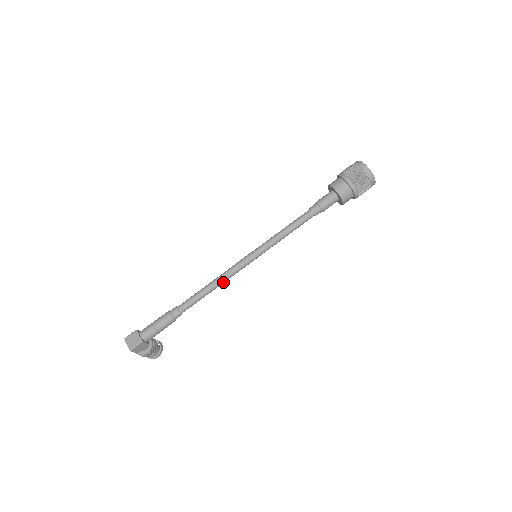
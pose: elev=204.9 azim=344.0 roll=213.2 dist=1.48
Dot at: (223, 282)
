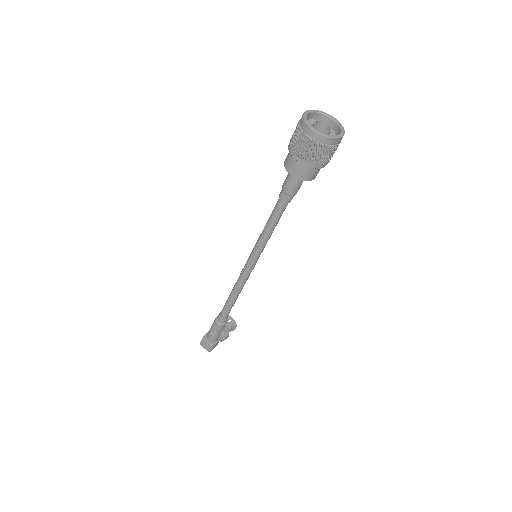
Dot at: (242, 288)
